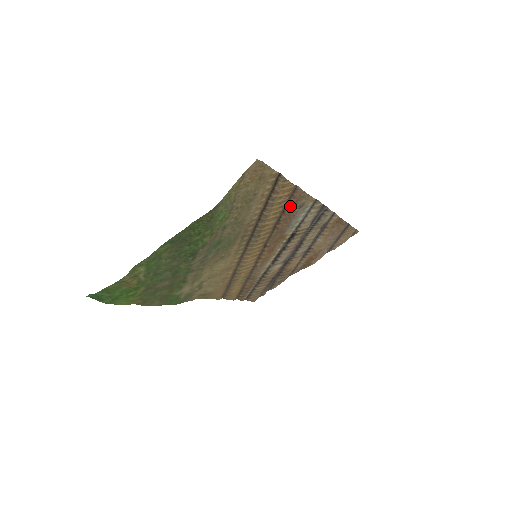
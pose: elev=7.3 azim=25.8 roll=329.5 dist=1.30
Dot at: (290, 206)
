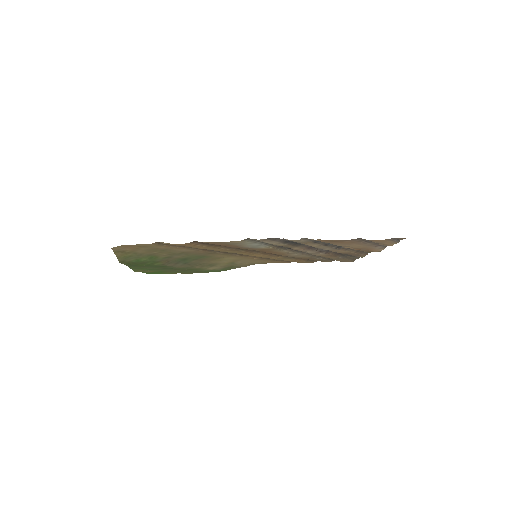
Dot at: occluded
